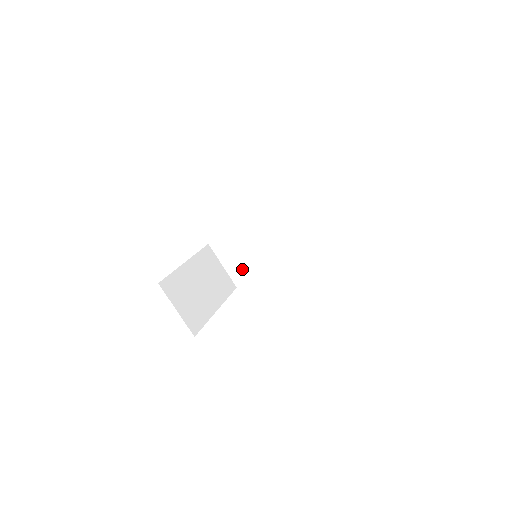
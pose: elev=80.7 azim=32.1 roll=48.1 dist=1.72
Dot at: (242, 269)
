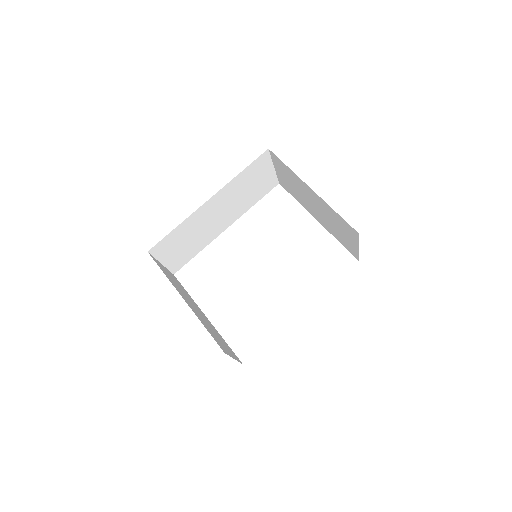
Dot at: (182, 256)
